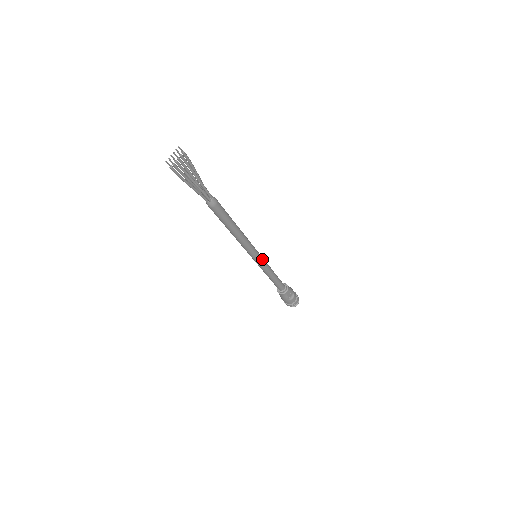
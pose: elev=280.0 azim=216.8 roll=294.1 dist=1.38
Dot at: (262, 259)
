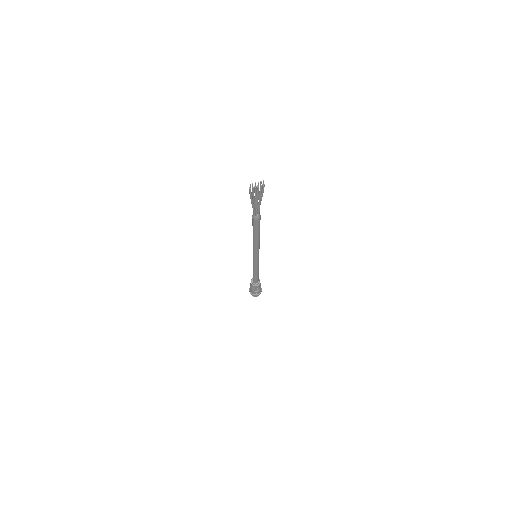
Dot at: (258, 260)
